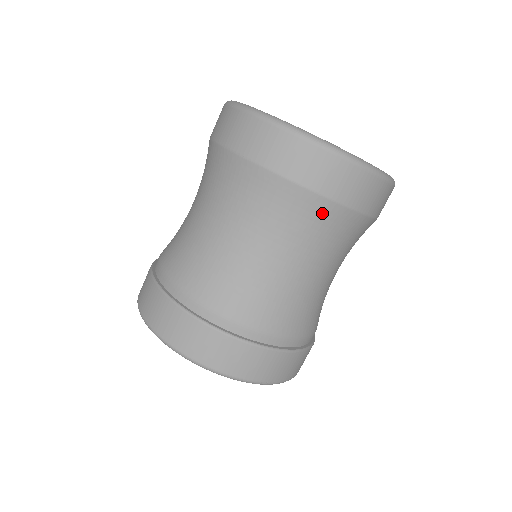
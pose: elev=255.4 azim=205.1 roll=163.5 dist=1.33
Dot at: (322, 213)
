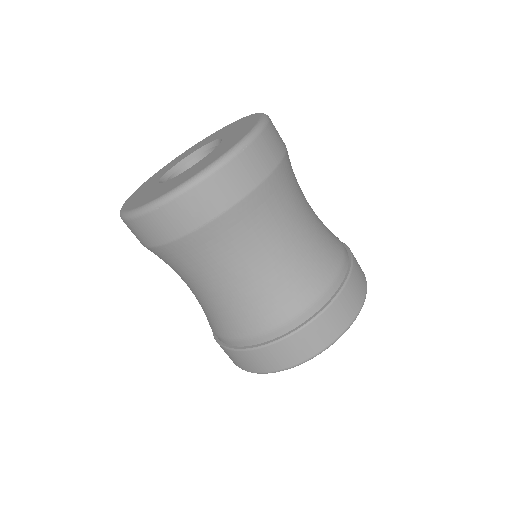
Dot at: (283, 177)
